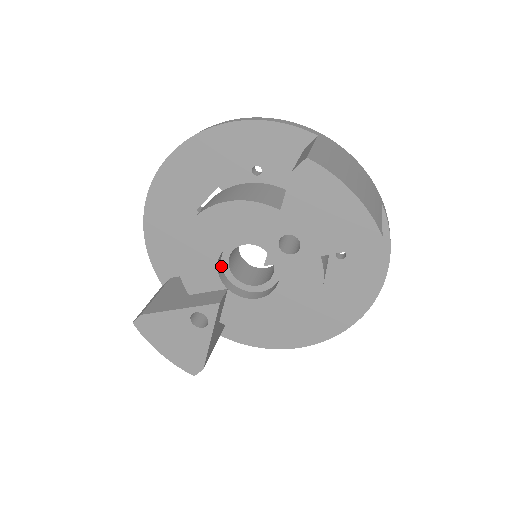
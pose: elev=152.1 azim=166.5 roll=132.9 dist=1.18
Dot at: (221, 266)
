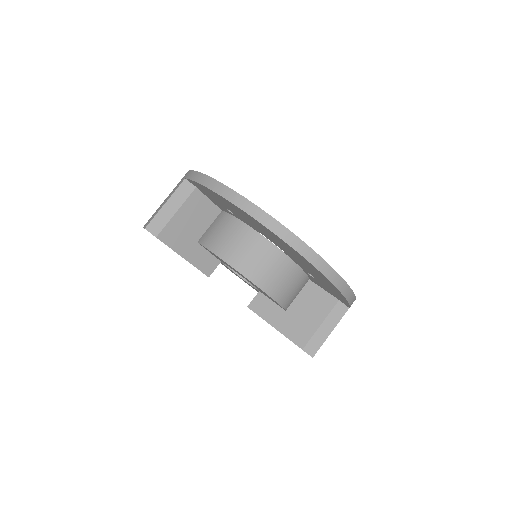
Dot at: occluded
